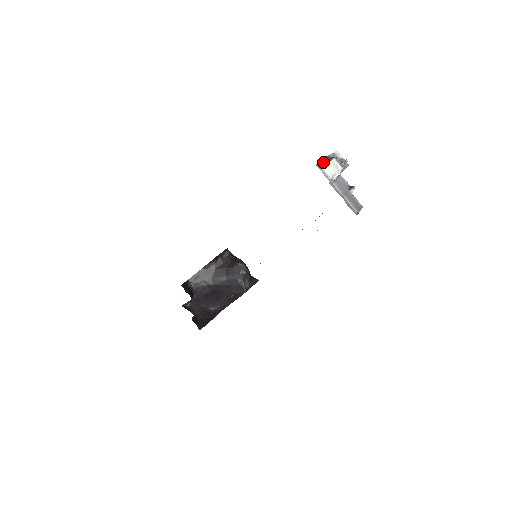
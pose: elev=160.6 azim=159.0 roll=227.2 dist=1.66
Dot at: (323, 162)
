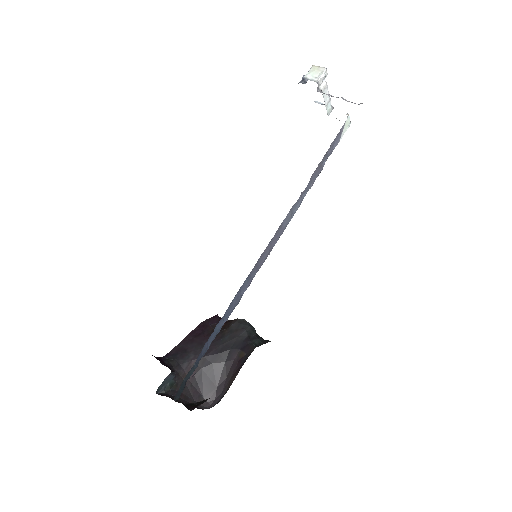
Dot at: (303, 81)
